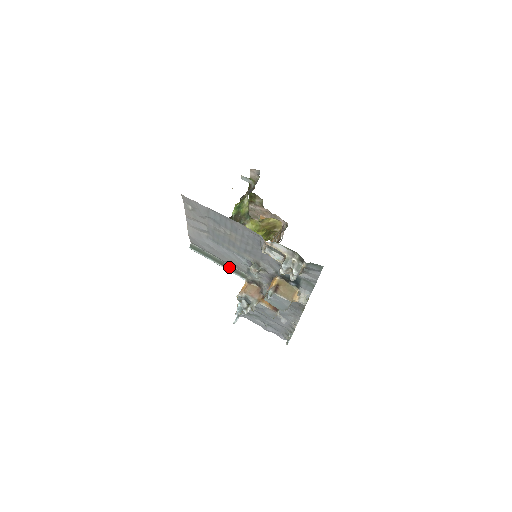
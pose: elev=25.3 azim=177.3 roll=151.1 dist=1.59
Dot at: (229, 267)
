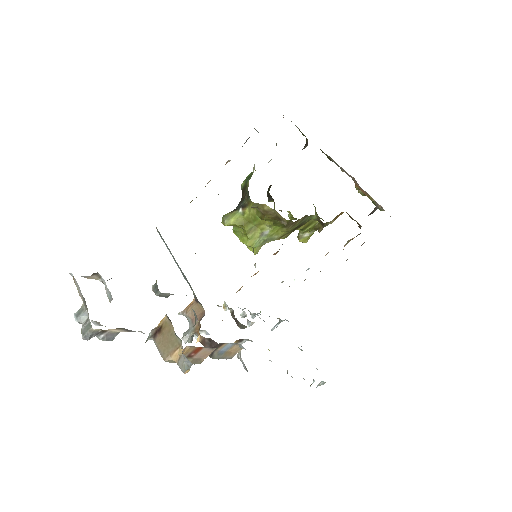
Dot at: (181, 270)
